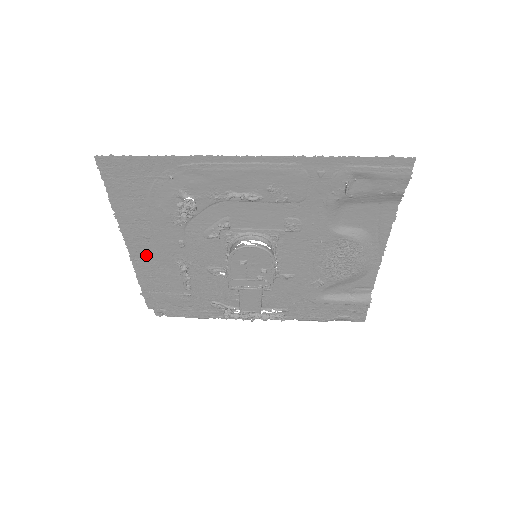
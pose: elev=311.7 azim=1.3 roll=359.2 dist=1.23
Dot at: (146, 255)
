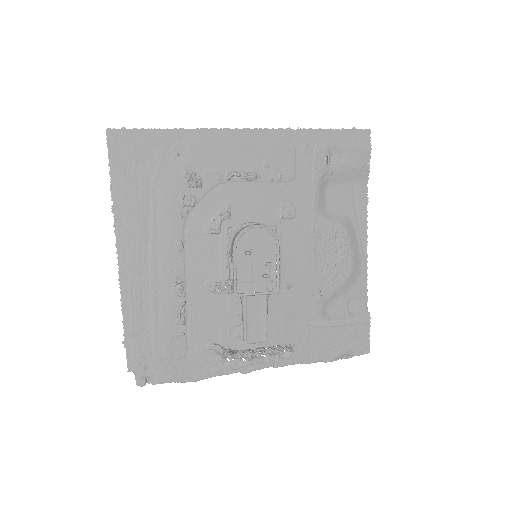
Dot at: (138, 269)
